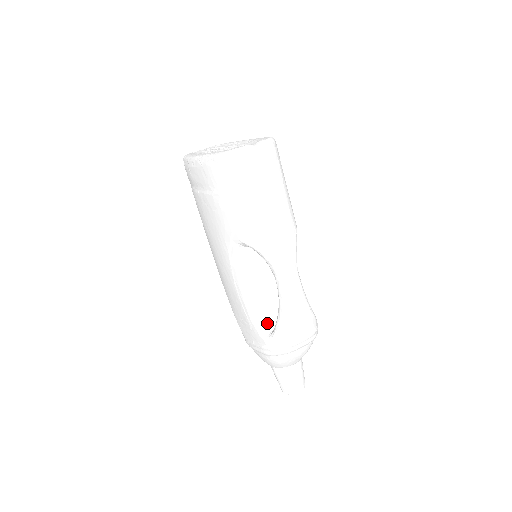
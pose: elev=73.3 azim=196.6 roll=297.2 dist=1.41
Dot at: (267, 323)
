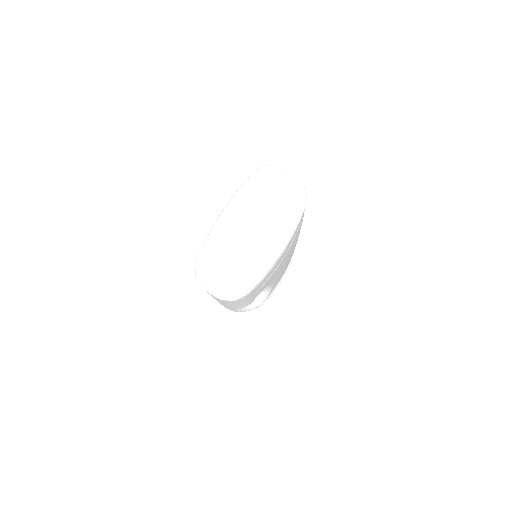
Dot at: occluded
